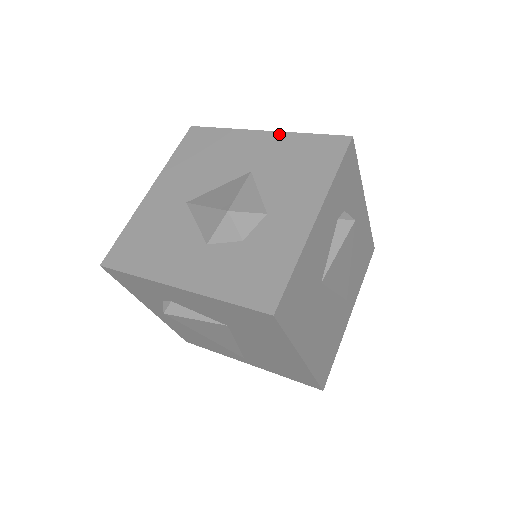
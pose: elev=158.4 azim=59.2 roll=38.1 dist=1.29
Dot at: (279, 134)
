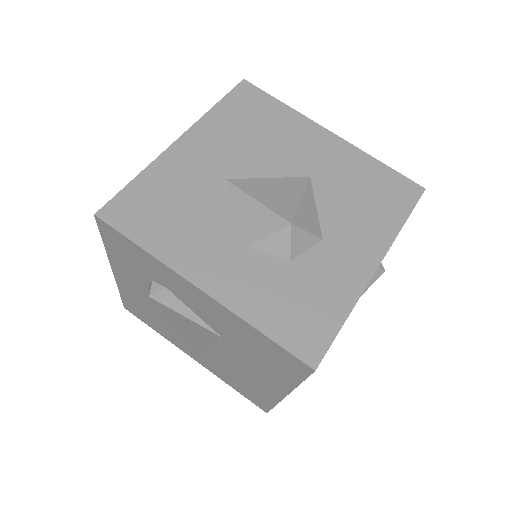
Dot at: (348, 145)
